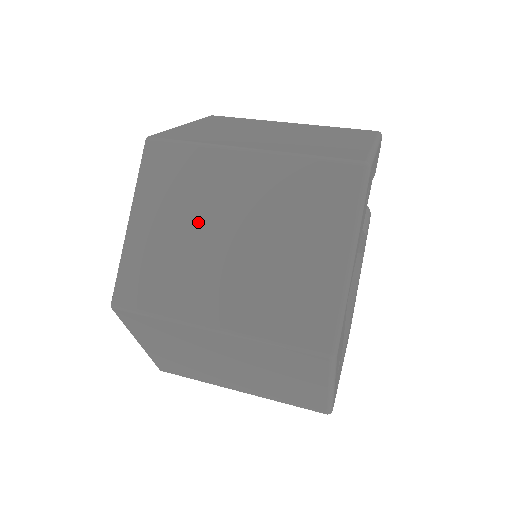
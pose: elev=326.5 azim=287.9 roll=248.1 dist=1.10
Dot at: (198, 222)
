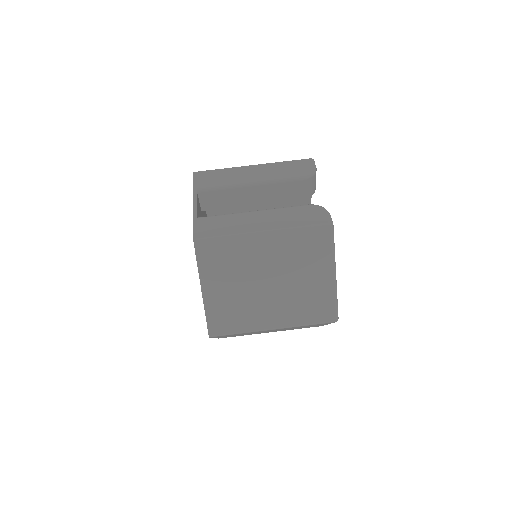
Dot at: occluded
